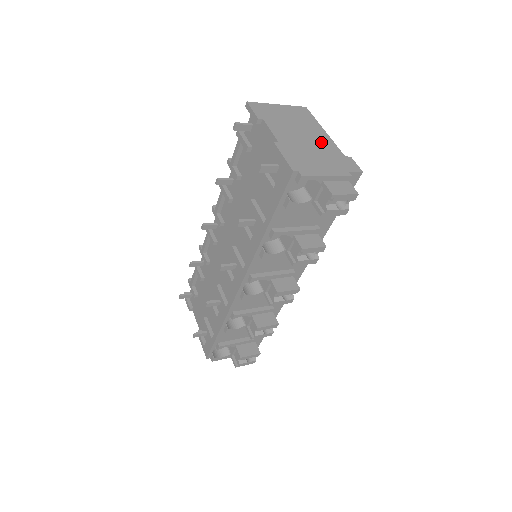
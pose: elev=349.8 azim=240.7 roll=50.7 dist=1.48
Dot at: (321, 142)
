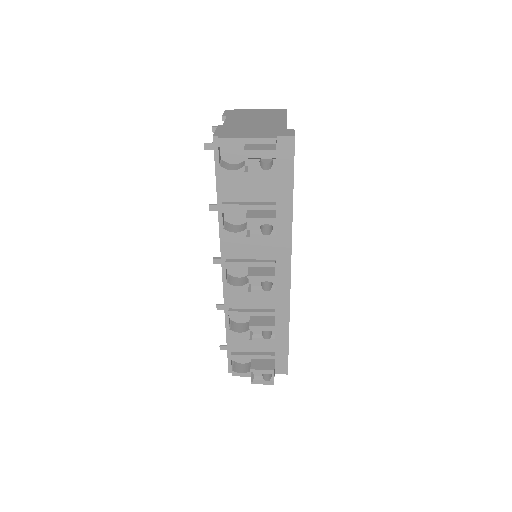
Dot at: (271, 123)
